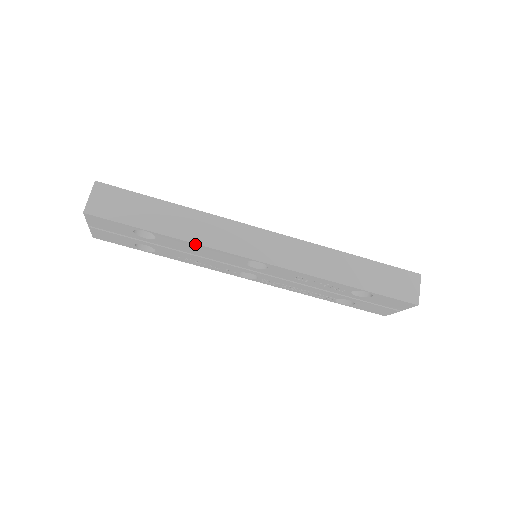
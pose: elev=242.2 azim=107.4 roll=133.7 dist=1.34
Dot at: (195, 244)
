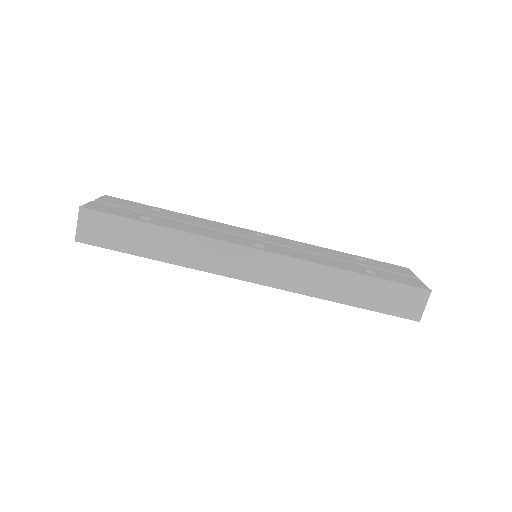
Dot at: (186, 266)
